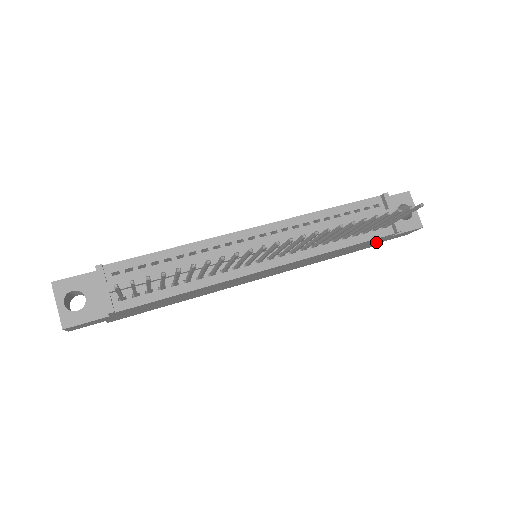
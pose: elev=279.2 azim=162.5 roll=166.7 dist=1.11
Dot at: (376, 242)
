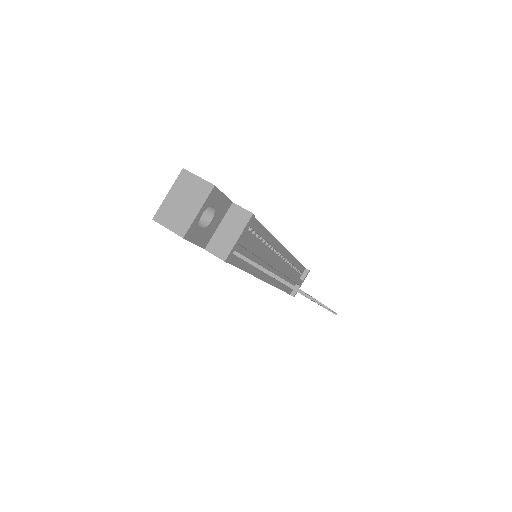
Dot at: occluded
